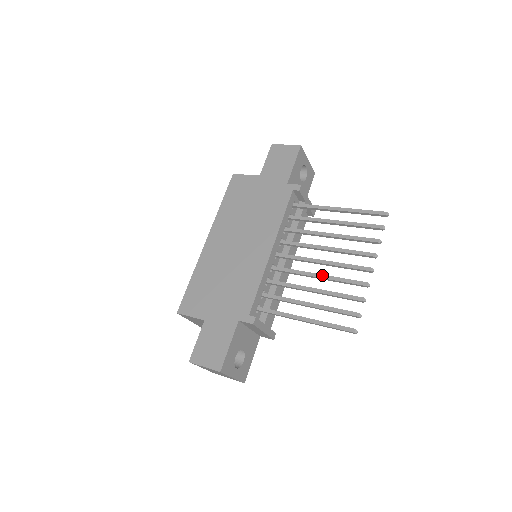
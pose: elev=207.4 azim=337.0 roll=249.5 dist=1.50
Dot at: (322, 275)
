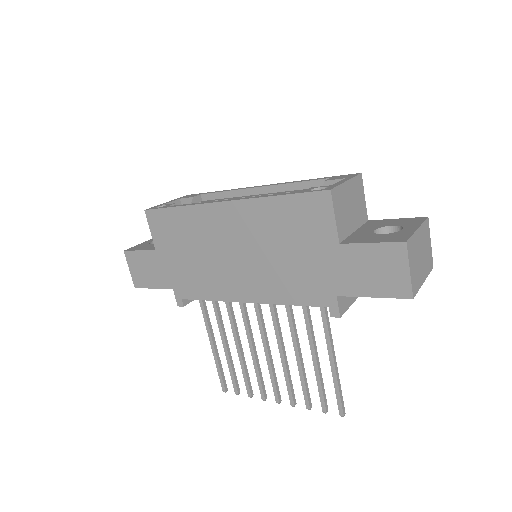
Dot at: (254, 356)
